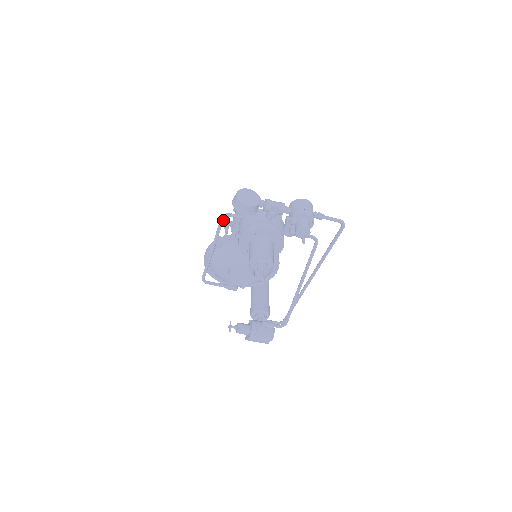
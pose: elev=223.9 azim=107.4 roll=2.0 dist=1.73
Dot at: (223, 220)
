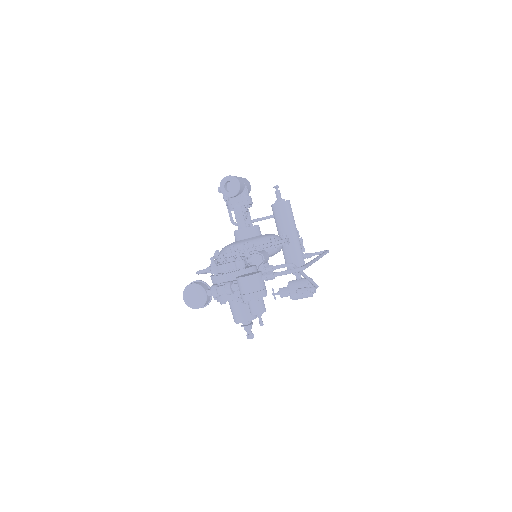
Dot at: occluded
